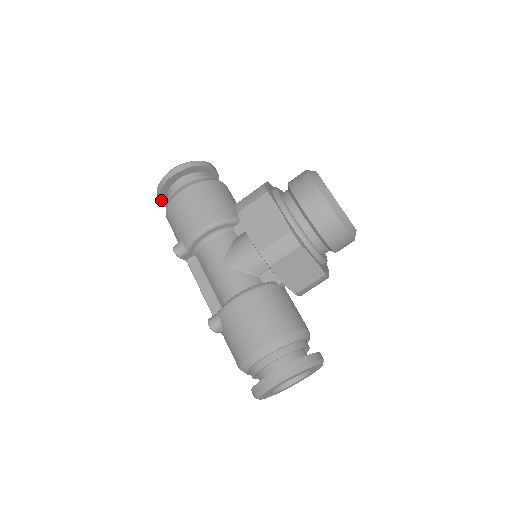
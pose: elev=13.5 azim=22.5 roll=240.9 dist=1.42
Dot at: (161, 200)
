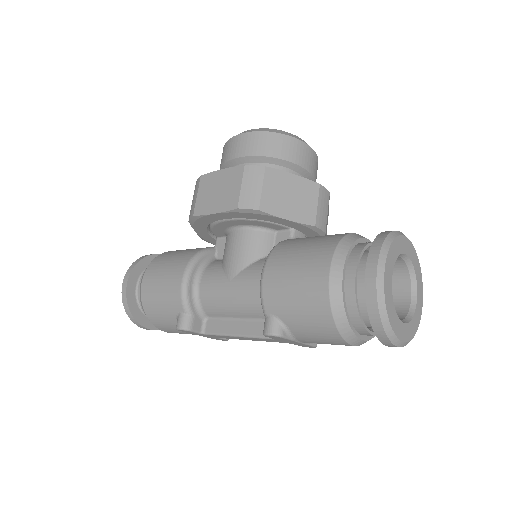
Dot at: (139, 322)
